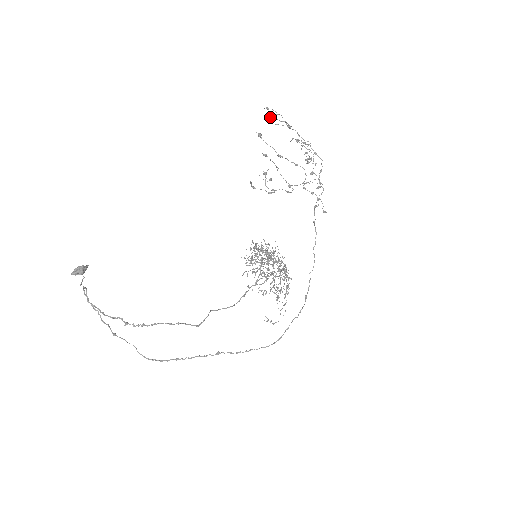
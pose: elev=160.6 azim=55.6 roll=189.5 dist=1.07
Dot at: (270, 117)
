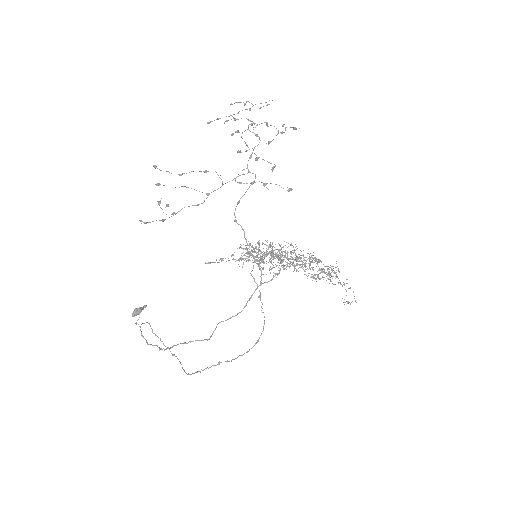
Dot at: (209, 123)
